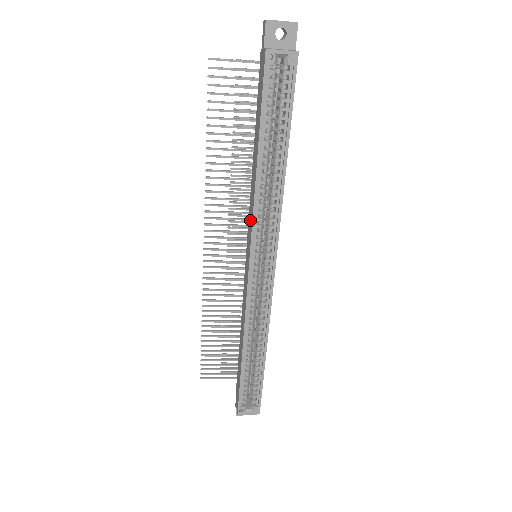
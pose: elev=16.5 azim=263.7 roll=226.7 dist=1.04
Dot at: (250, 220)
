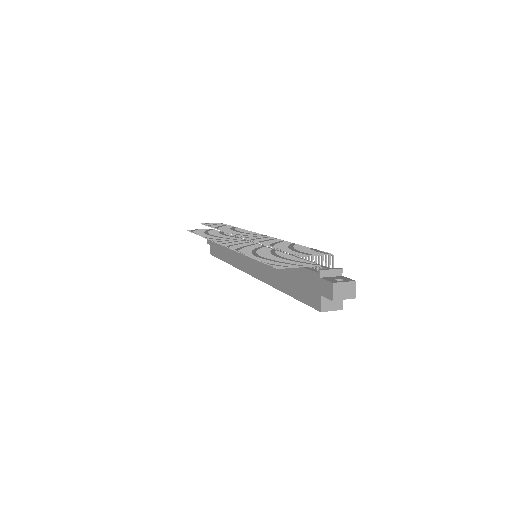
Dot at: (262, 268)
